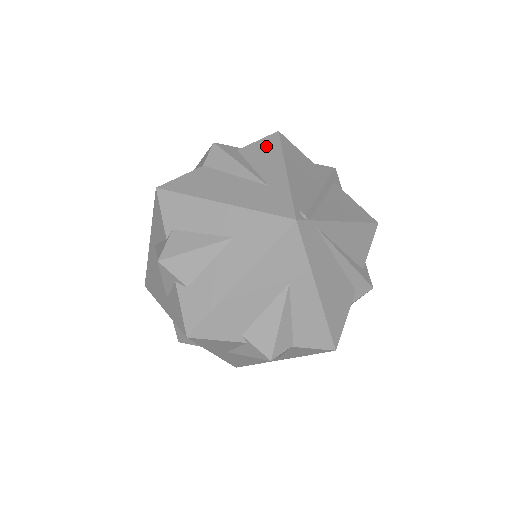
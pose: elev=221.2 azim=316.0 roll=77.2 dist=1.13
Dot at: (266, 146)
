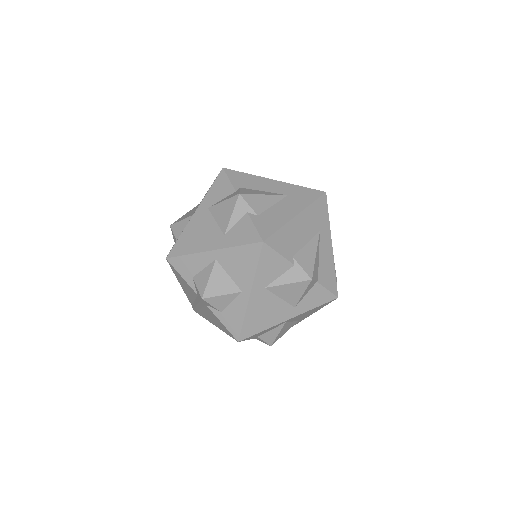
Dot at: occluded
